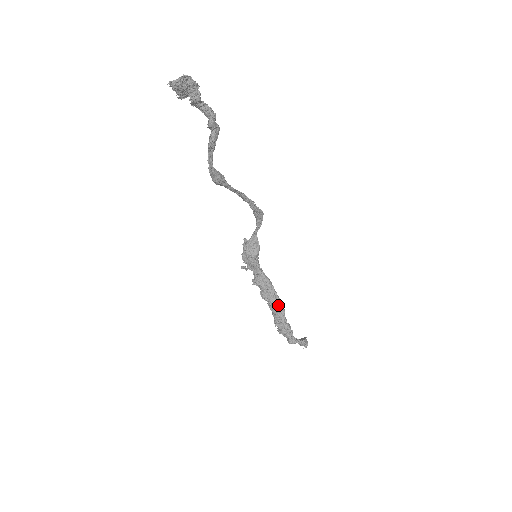
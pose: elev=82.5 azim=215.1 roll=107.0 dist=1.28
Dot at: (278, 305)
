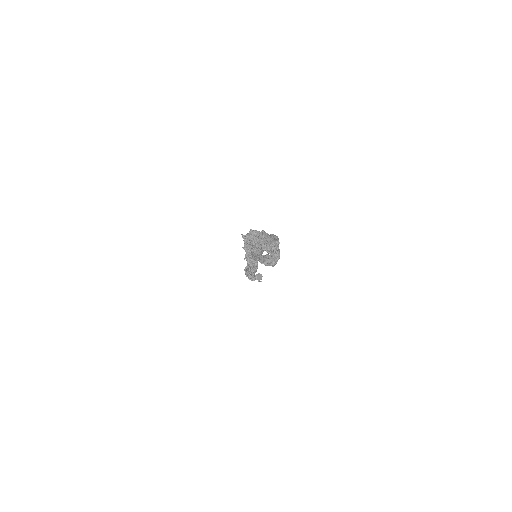
Dot at: (254, 268)
